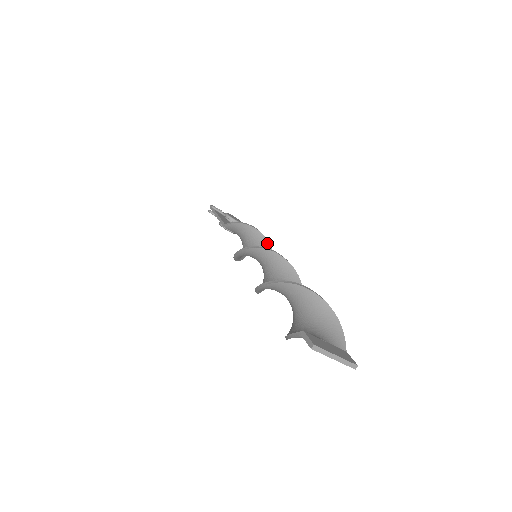
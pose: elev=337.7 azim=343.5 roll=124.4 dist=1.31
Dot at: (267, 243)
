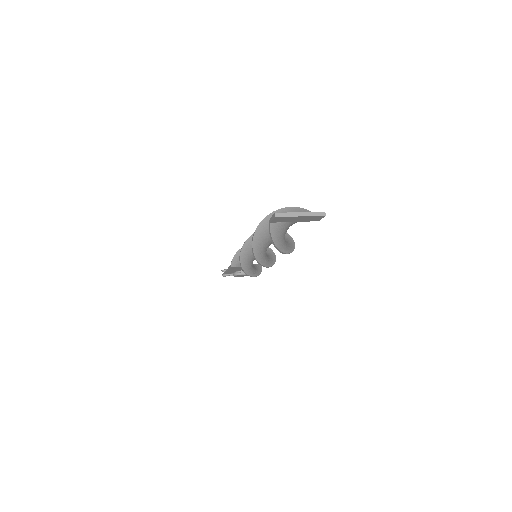
Dot at: occluded
